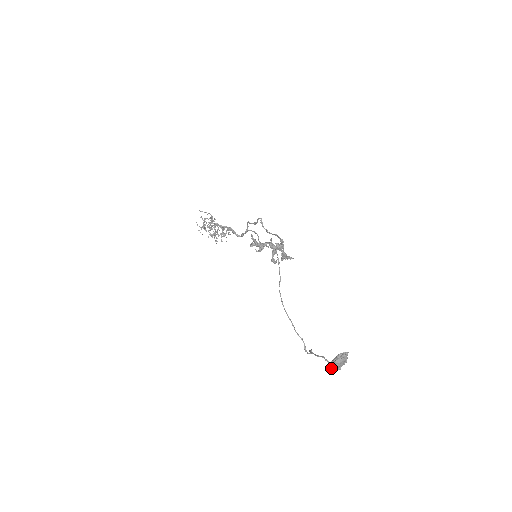
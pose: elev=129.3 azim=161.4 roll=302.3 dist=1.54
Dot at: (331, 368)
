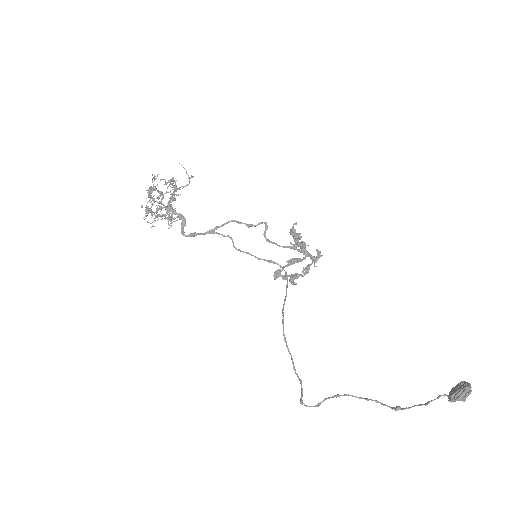
Dot at: (462, 394)
